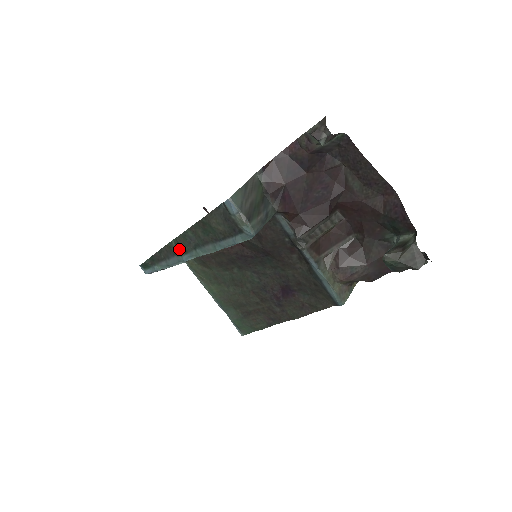
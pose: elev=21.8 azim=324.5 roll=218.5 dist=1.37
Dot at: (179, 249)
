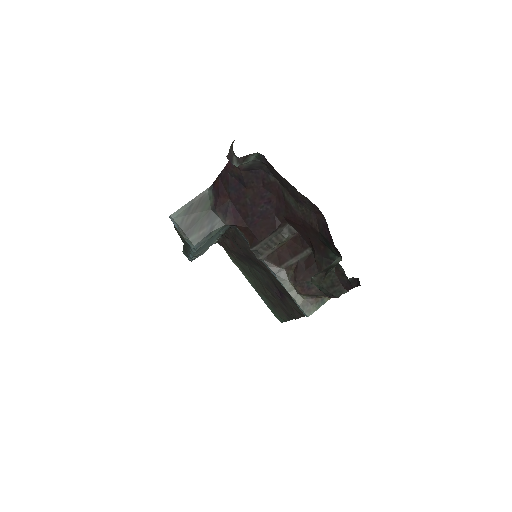
Dot at: occluded
